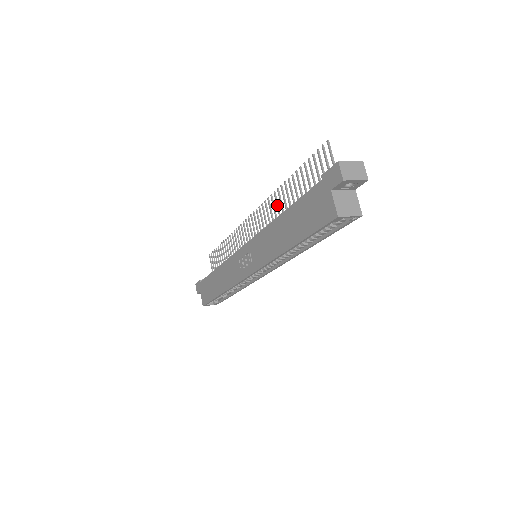
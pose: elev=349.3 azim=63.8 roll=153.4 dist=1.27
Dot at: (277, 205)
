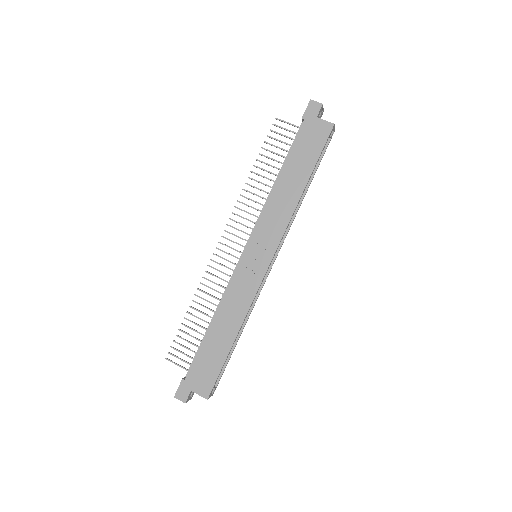
Dot at: (251, 199)
